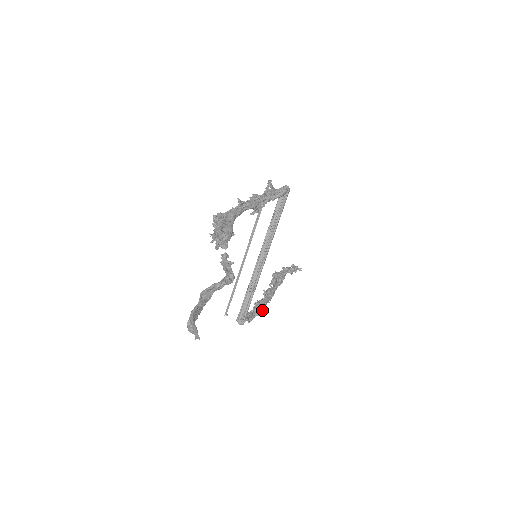
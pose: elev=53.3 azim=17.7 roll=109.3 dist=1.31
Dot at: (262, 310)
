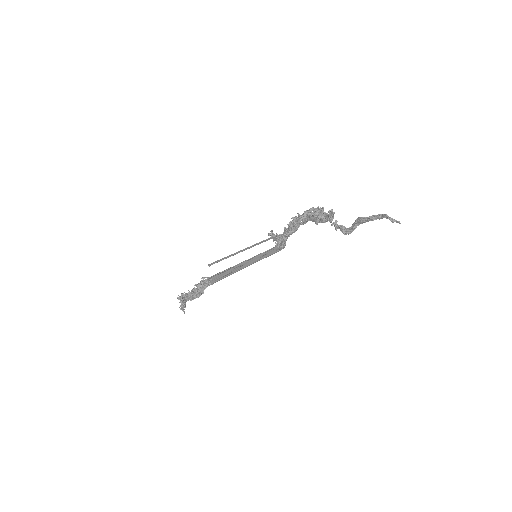
Dot at: (199, 296)
